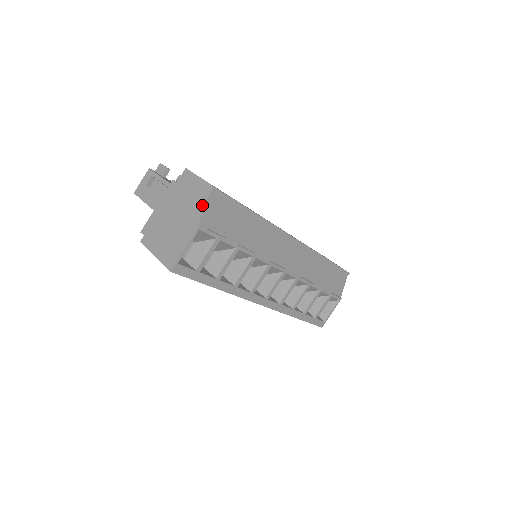
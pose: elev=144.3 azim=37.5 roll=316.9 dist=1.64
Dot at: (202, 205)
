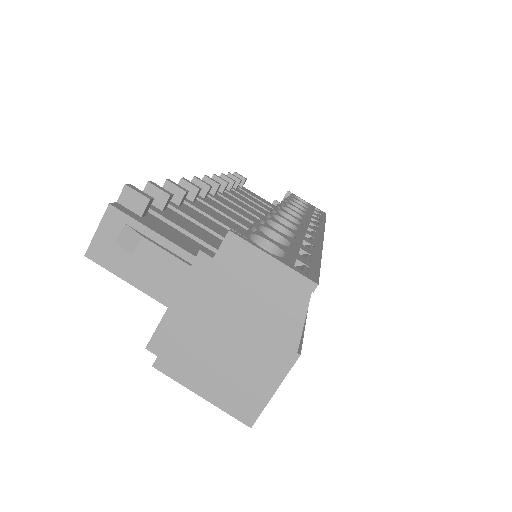
Dot at: (298, 318)
